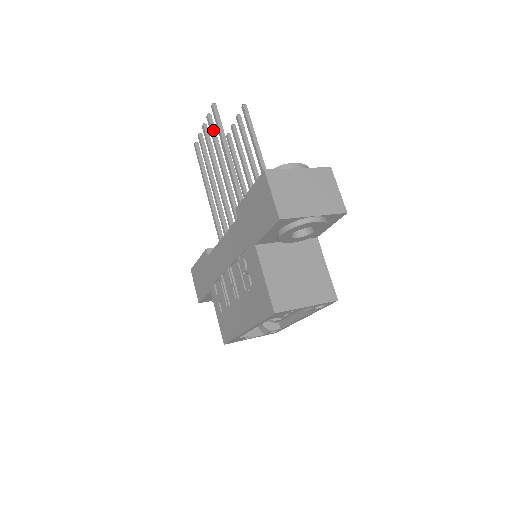
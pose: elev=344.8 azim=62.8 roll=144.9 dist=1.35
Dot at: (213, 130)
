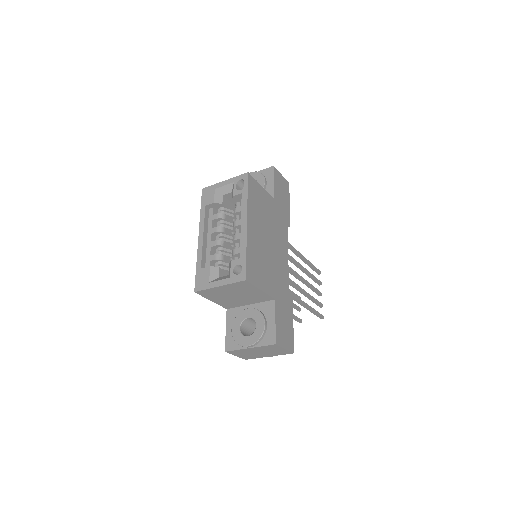
Dot at: occluded
